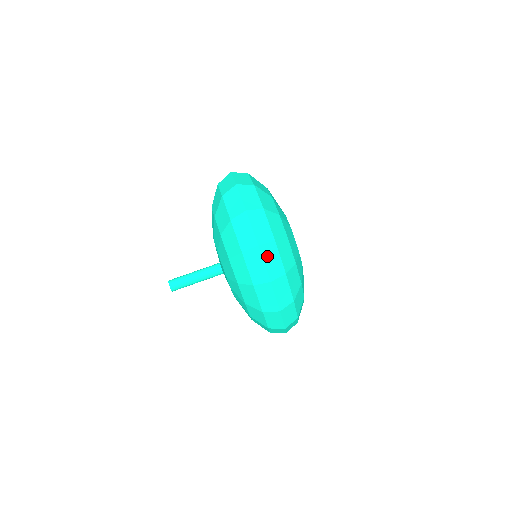
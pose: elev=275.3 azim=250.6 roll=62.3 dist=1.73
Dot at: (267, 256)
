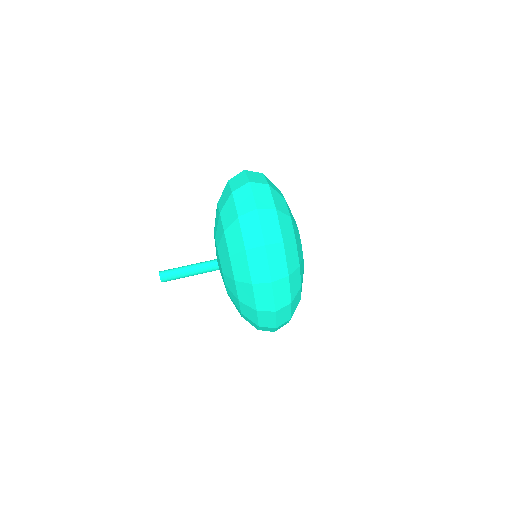
Dot at: (278, 290)
